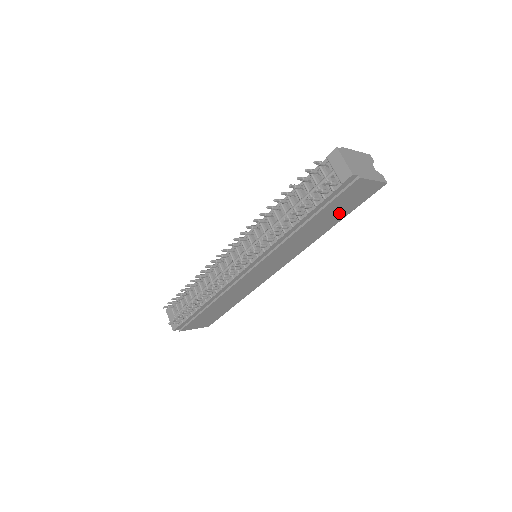
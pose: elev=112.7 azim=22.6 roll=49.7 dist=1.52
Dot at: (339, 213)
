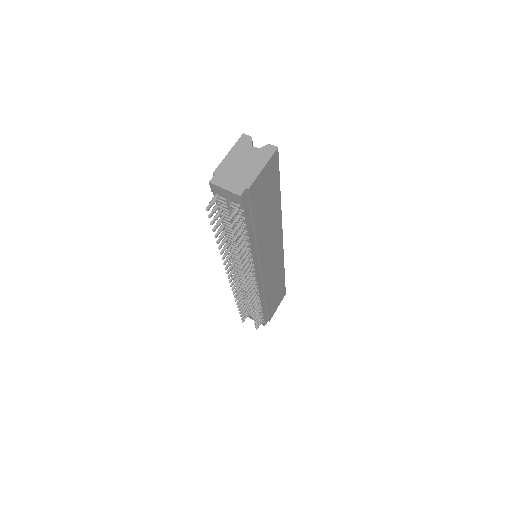
Dot at: (271, 197)
